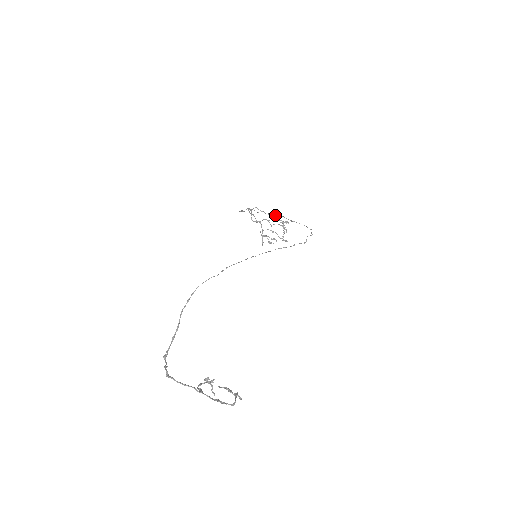
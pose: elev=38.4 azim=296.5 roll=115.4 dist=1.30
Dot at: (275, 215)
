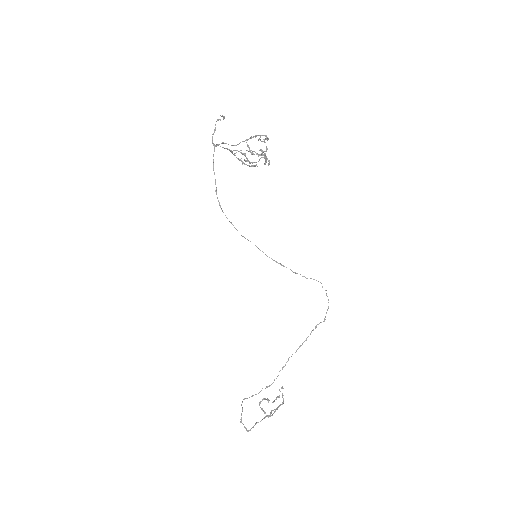
Dot at: (254, 154)
